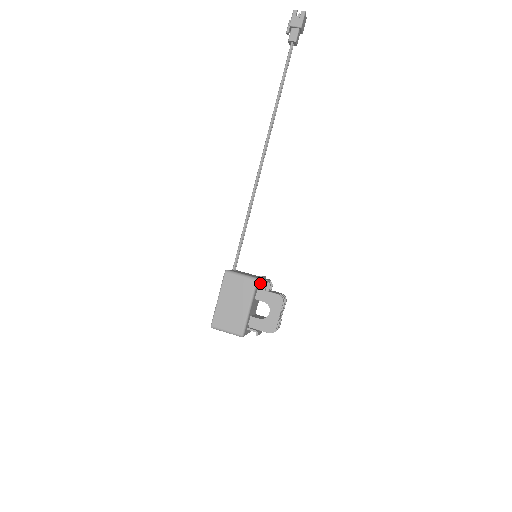
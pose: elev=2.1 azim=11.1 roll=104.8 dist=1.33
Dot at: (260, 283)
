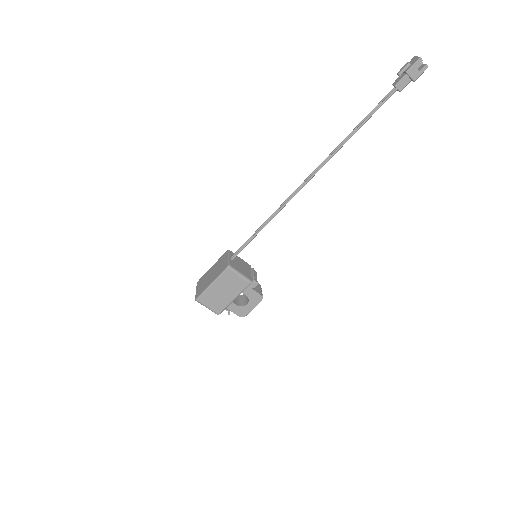
Dot at: occluded
